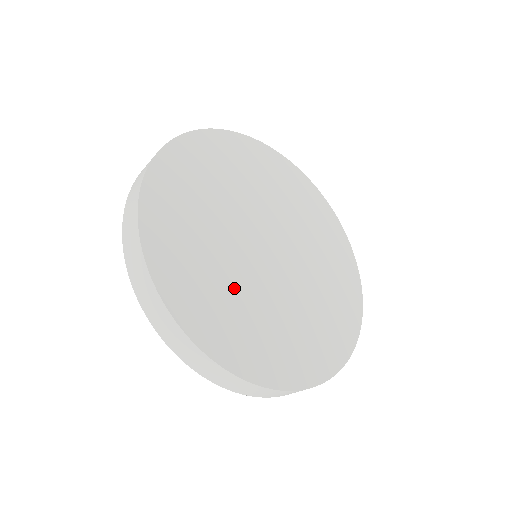
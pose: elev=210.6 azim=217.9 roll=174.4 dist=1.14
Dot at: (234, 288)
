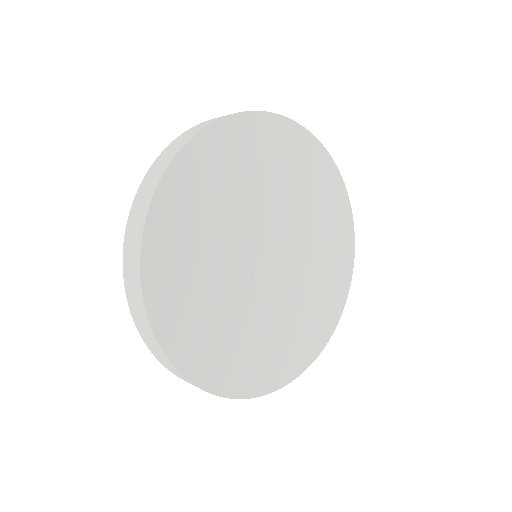
Dot at: (212, 257)
